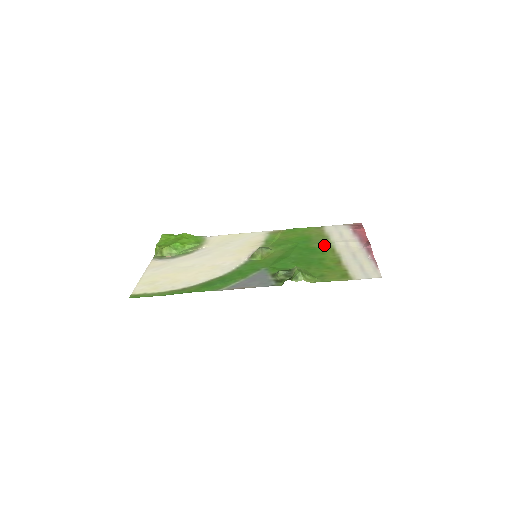
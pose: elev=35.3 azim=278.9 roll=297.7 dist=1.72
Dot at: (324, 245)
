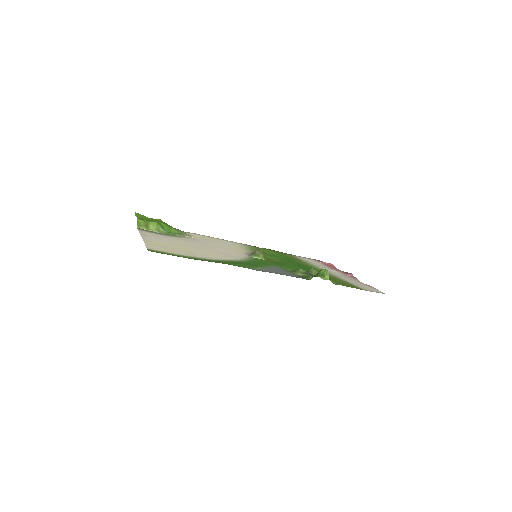
Dot at: (310, 265)
